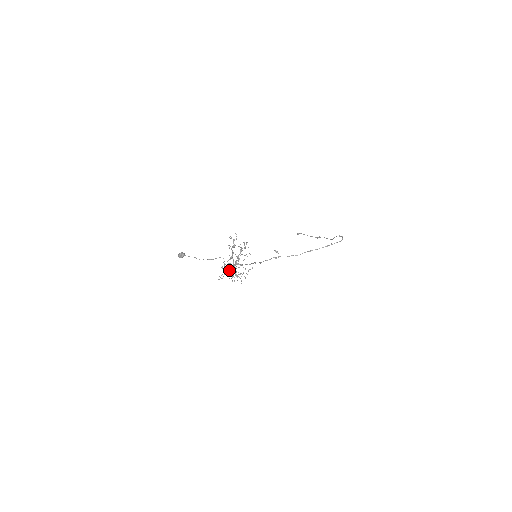
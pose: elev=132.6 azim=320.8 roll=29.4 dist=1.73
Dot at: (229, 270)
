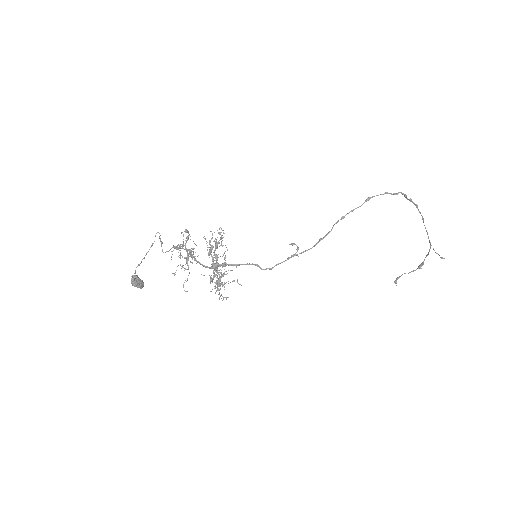
Dot at: (172, 247)
